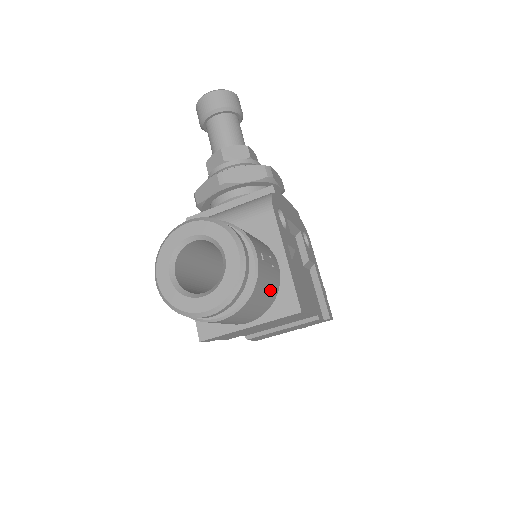
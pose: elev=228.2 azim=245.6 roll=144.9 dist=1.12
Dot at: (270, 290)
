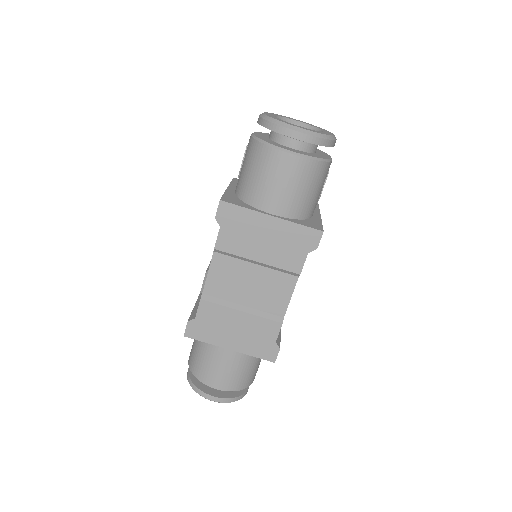
Dot at: (313, 199)
